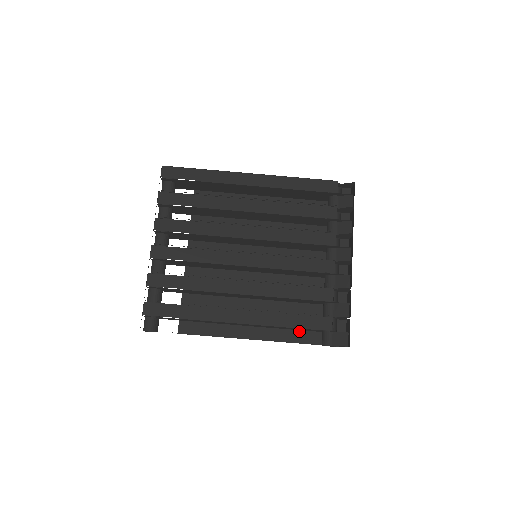
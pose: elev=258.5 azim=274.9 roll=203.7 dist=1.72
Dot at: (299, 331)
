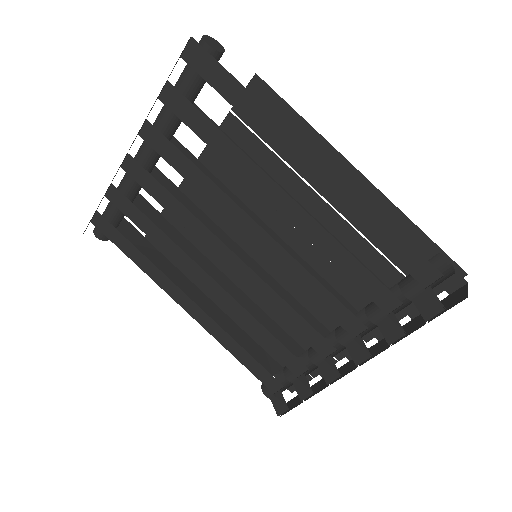
Dot at: (258, 346)
